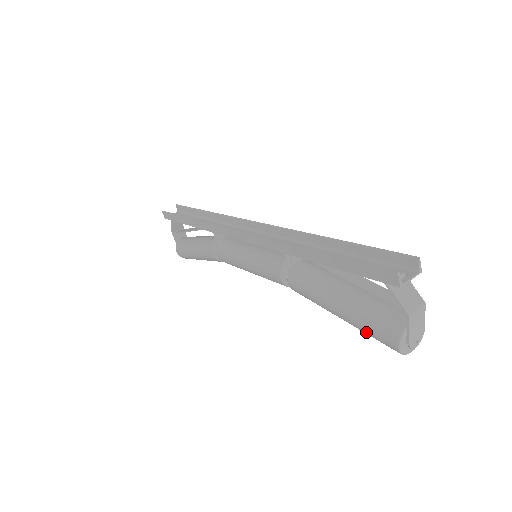
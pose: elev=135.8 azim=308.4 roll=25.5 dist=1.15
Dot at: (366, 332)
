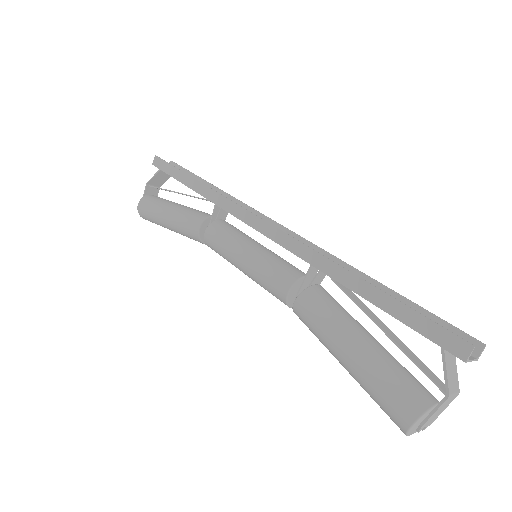
Dot at: (375, 391)
